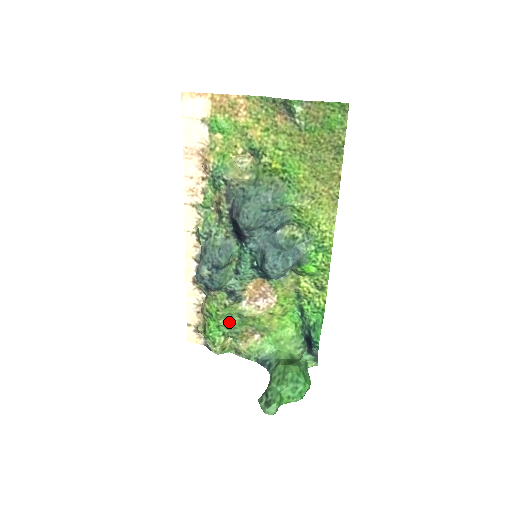
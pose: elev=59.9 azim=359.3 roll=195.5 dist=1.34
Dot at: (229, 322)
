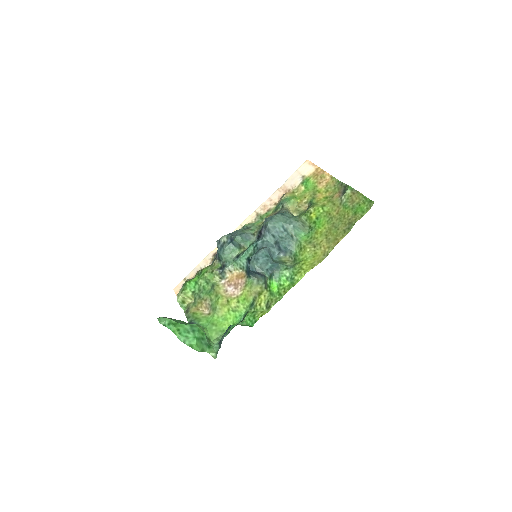
Dot at: (204, 285)
